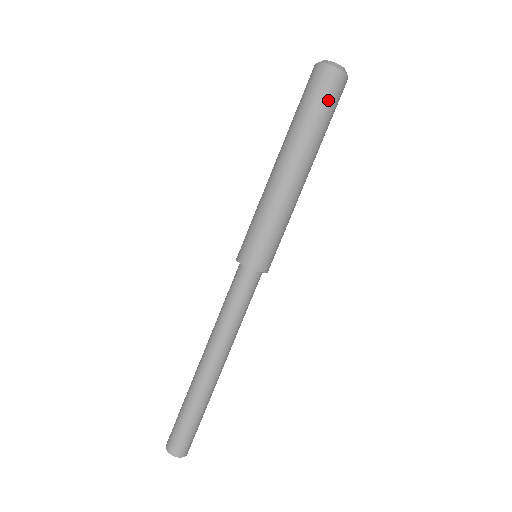
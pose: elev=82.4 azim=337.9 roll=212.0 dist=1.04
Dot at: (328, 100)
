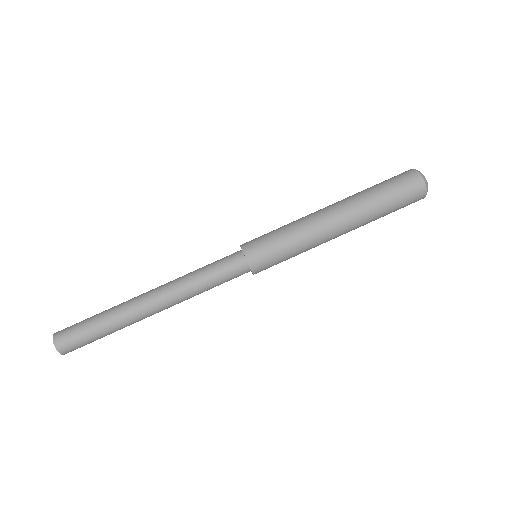
Dot at: (402, 206)
